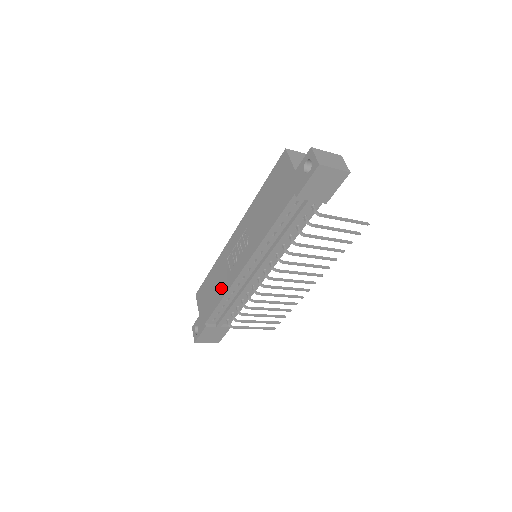
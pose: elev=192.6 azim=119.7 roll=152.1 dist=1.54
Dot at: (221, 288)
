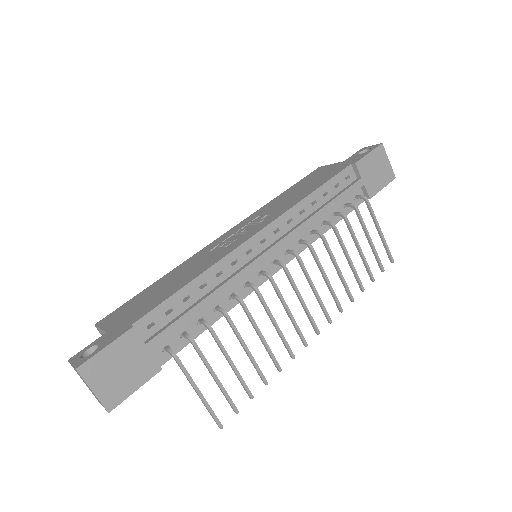
Dot at: (194, 271)
